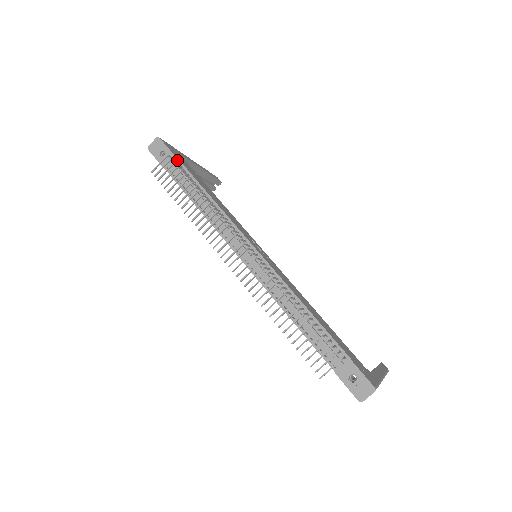
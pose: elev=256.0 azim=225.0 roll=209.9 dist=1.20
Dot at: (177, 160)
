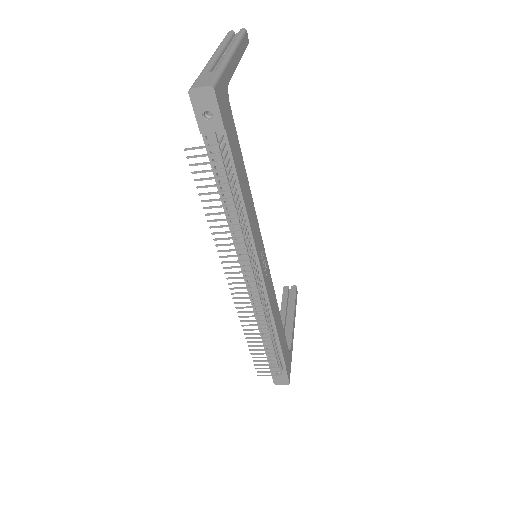
Dot at: (225, 137)
